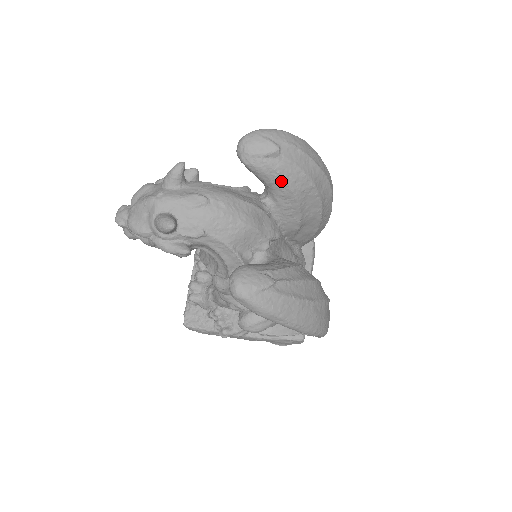
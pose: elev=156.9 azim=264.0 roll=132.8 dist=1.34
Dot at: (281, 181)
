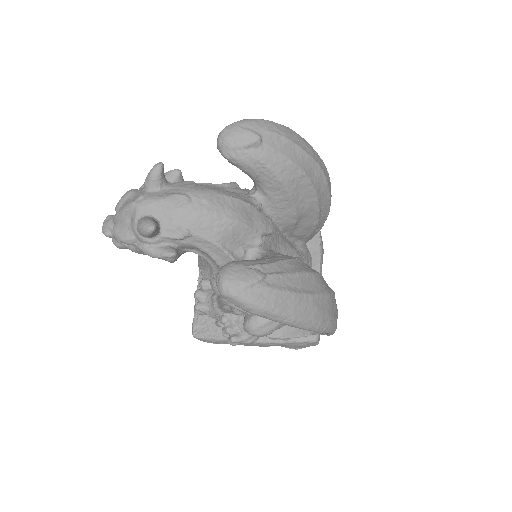
Dot at: (267, 172)
